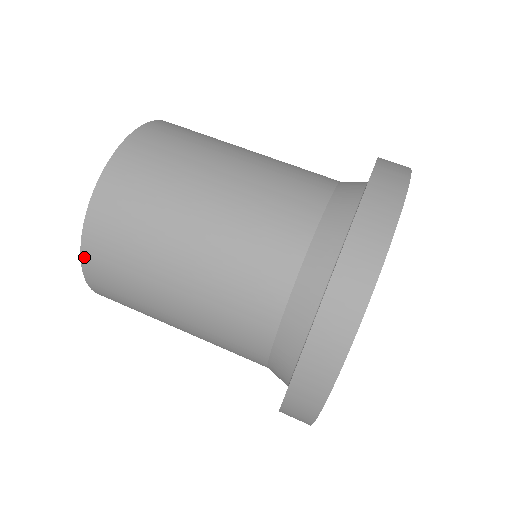
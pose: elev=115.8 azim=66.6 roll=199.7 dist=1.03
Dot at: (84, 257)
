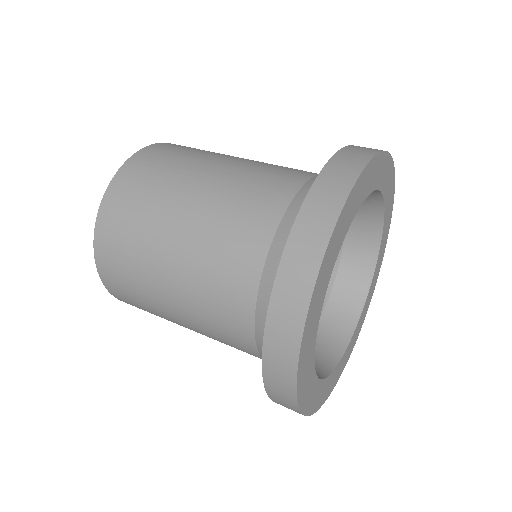
Dot at: (96, 251)
